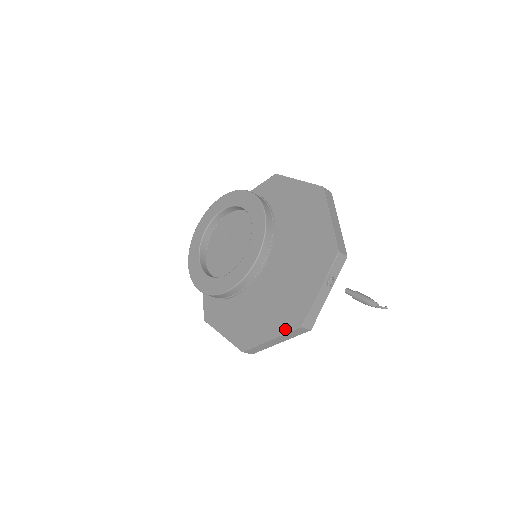
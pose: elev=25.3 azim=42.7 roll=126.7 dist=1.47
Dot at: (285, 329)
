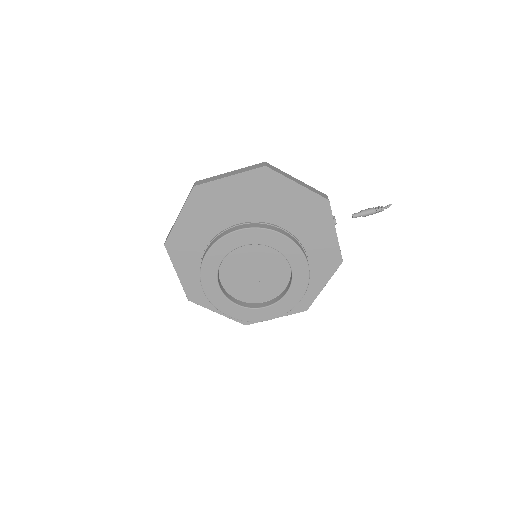
Dot at: (331, 273)
